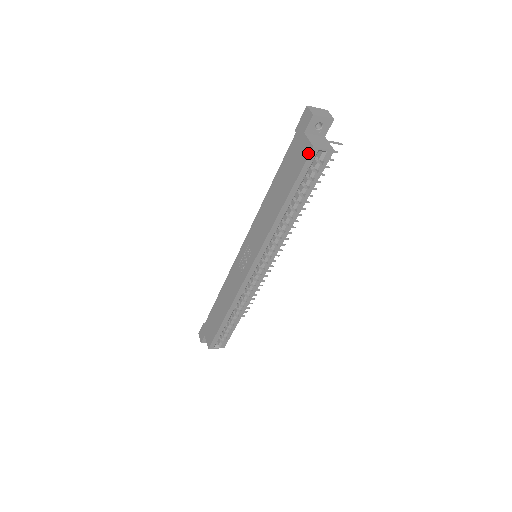
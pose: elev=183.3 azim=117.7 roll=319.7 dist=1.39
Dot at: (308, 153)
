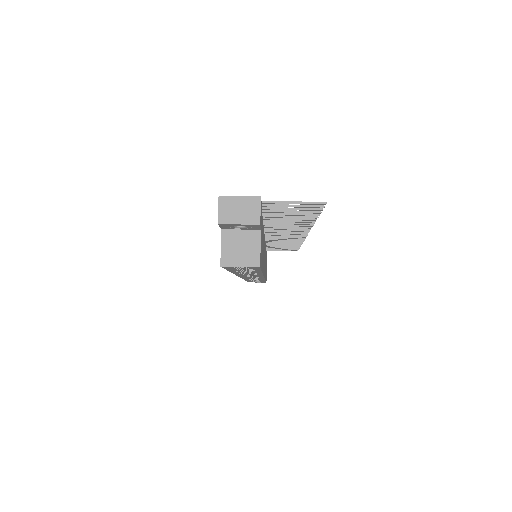
Dot at: occluded
